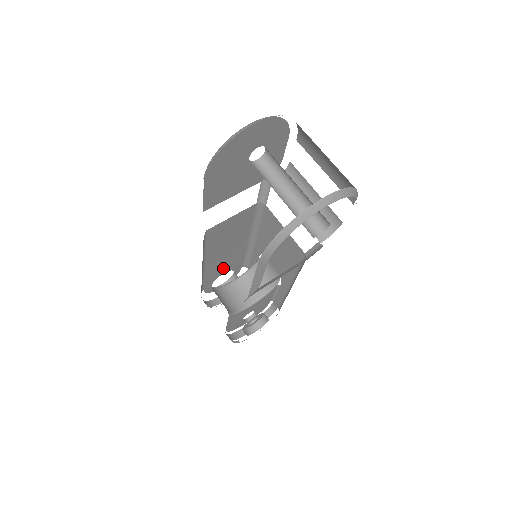
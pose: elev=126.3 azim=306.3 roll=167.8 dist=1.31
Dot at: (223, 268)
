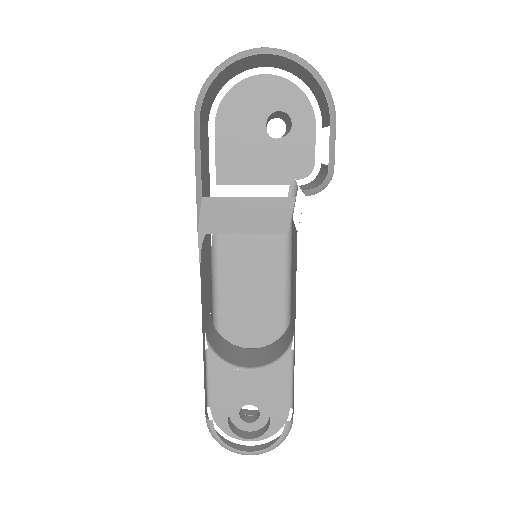
Dot at: (250, 340)
